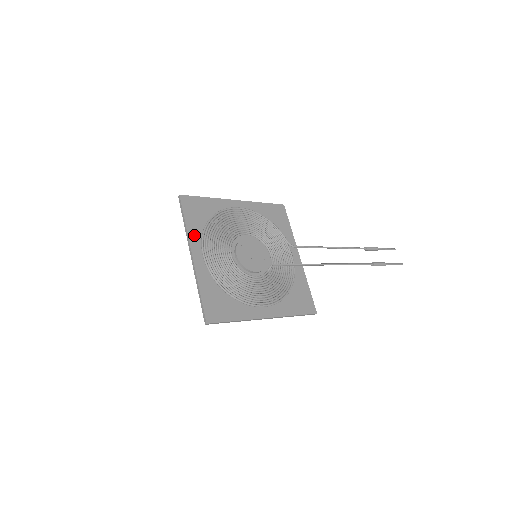
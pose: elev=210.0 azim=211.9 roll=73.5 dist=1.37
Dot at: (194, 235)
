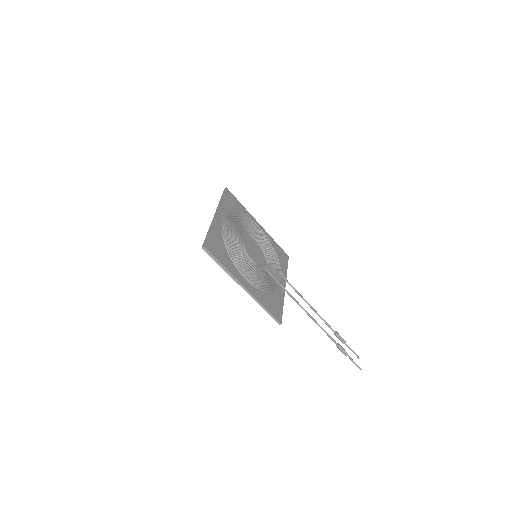
Dot at: (223, 208)
